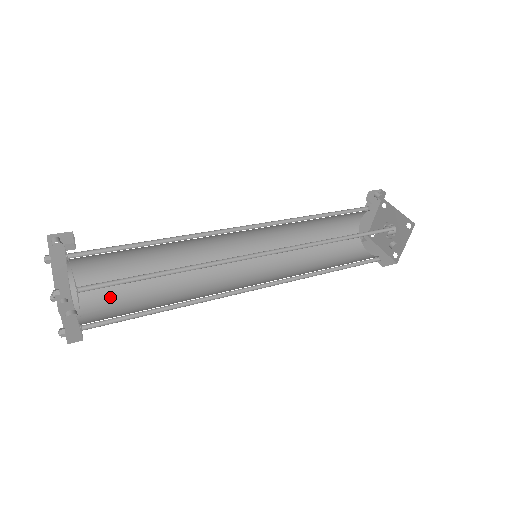
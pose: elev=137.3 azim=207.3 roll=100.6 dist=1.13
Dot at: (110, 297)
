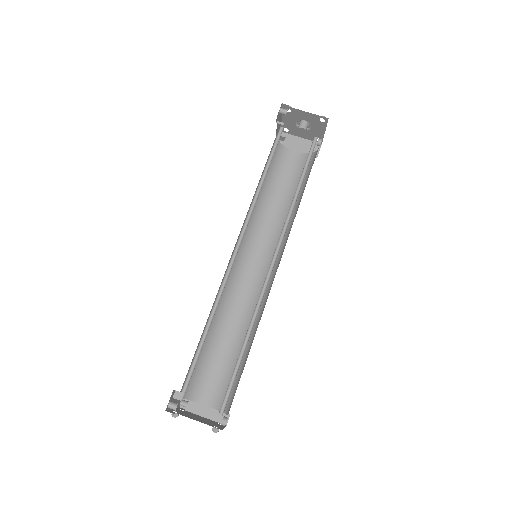
Dot at: (206, 375)
